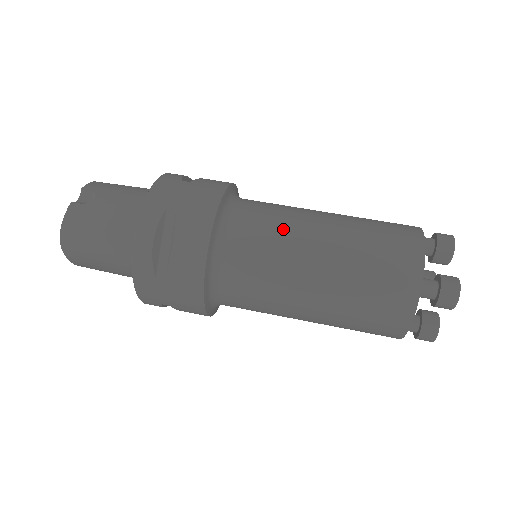
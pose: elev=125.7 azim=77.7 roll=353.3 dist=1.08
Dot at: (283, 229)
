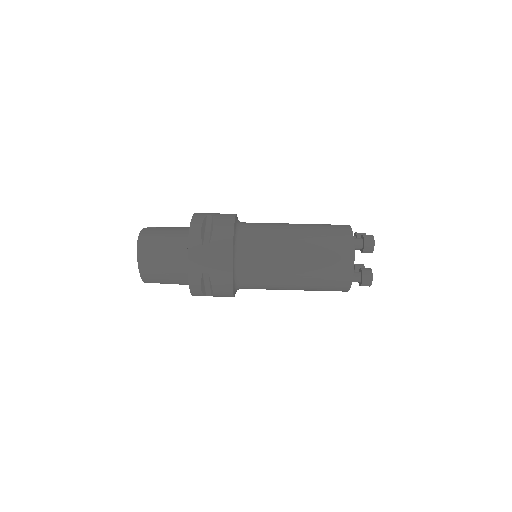
Dot at: (273, 224)
